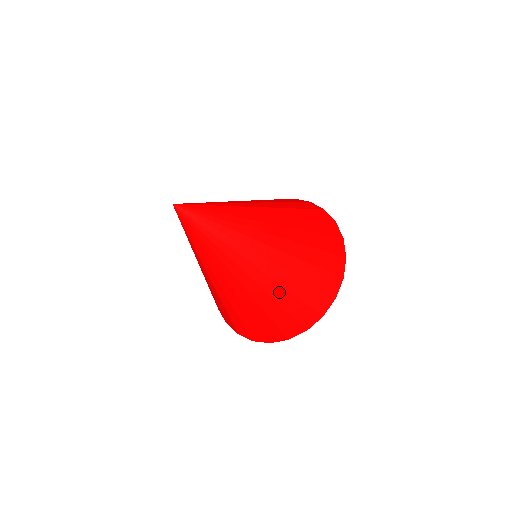
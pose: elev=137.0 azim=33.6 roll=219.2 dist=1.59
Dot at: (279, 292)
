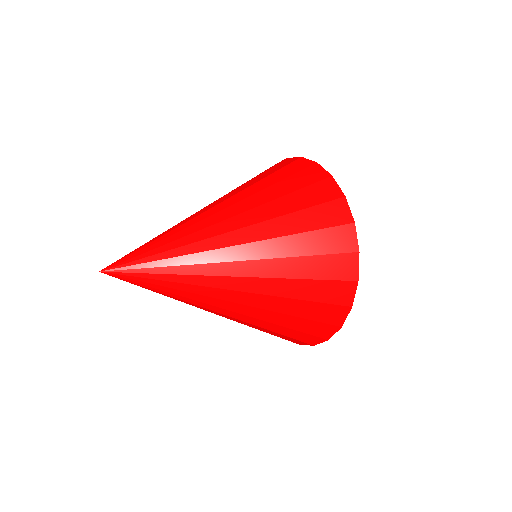
Dot at: occluded
